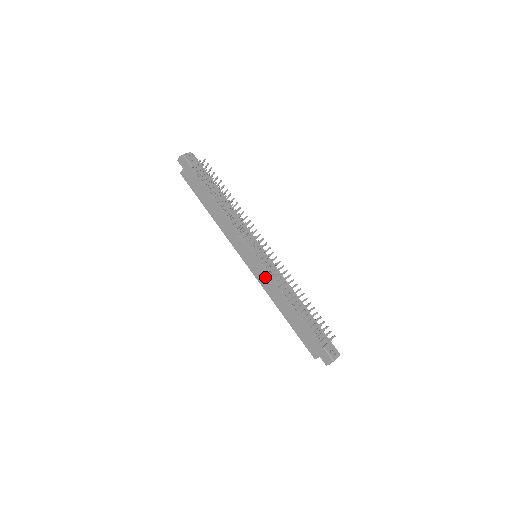
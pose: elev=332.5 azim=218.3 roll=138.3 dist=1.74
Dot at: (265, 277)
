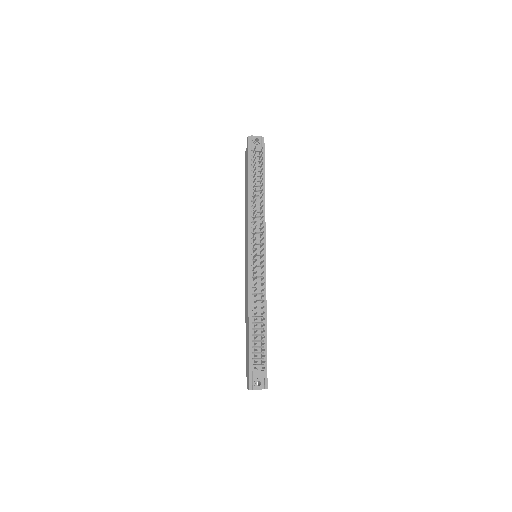
Dot at: (248, 278)
